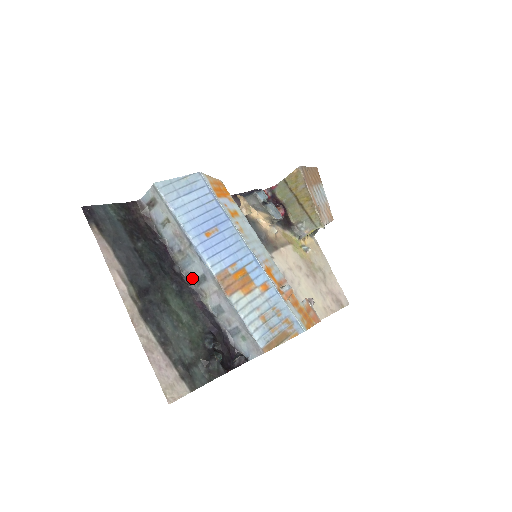
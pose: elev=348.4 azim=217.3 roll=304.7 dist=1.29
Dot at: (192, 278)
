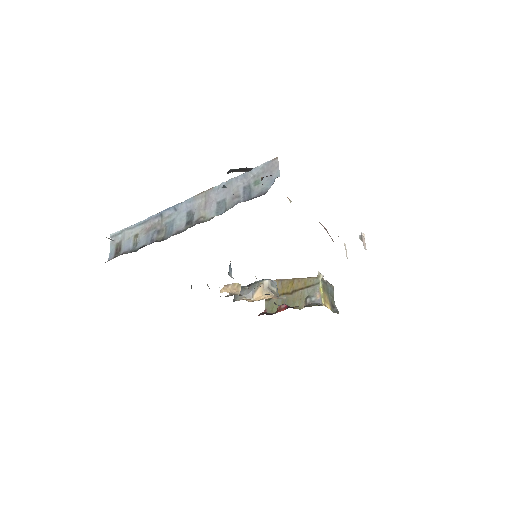
Dot at: (183, 229)
